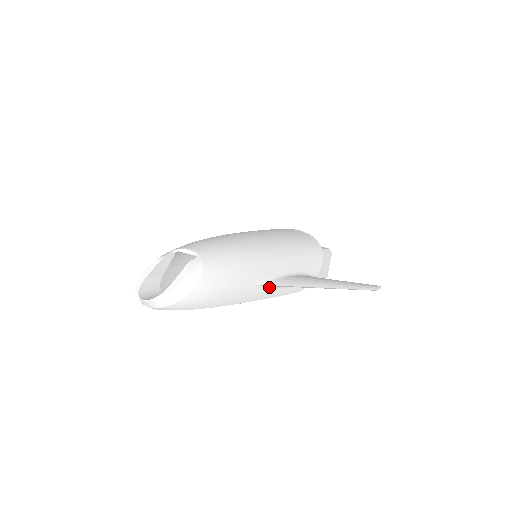
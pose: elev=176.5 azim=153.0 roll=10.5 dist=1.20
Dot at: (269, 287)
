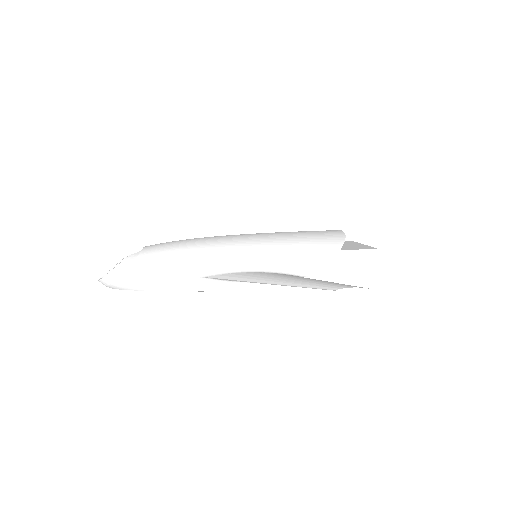
Dot at: (218, 280)
